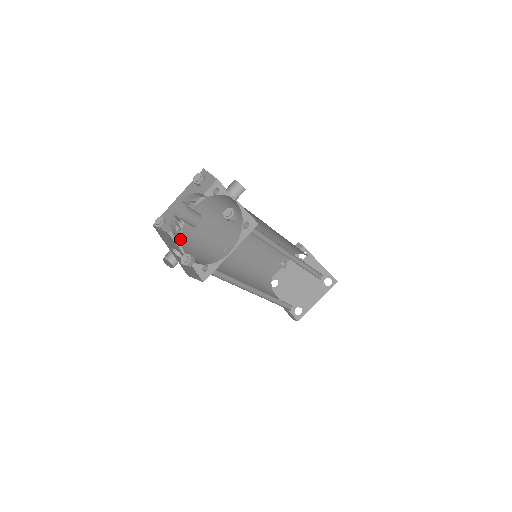
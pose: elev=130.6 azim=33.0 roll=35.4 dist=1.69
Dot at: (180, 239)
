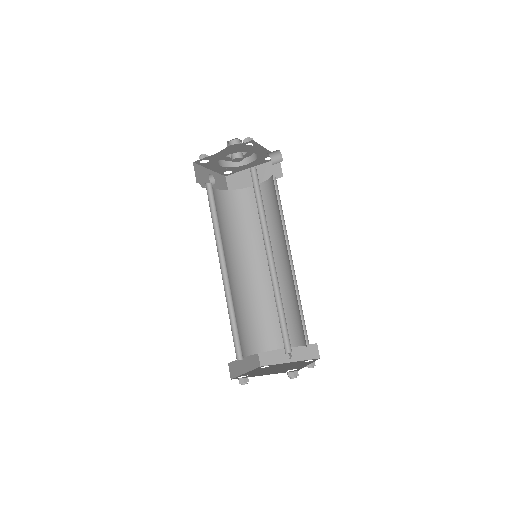
Dot at: (220, 165)
